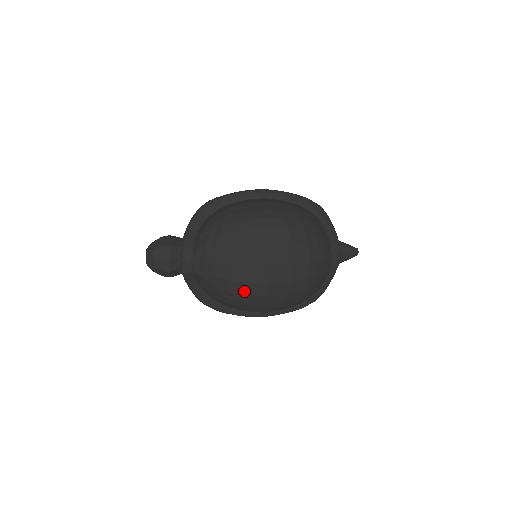
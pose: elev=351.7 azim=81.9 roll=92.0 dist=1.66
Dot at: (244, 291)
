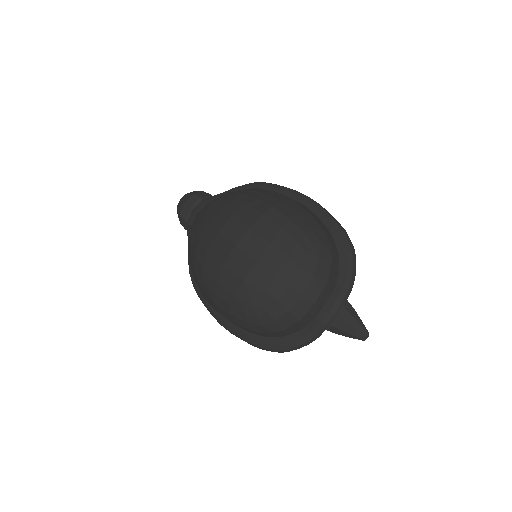
Dot at: (203, 262)
